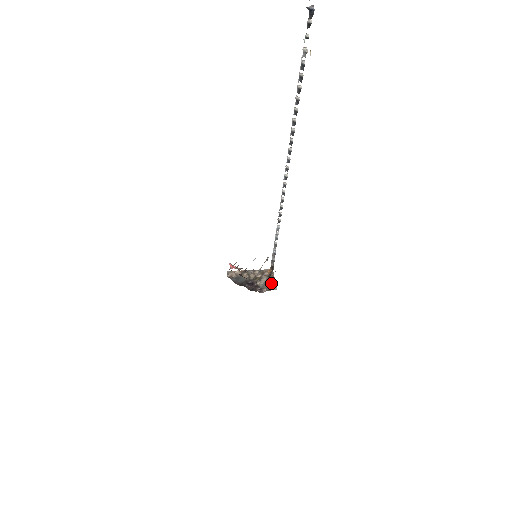
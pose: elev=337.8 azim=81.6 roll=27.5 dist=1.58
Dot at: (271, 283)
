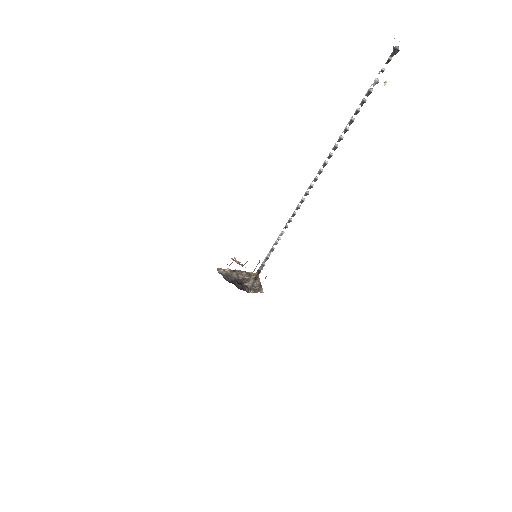
Dot at: (258, 286)
